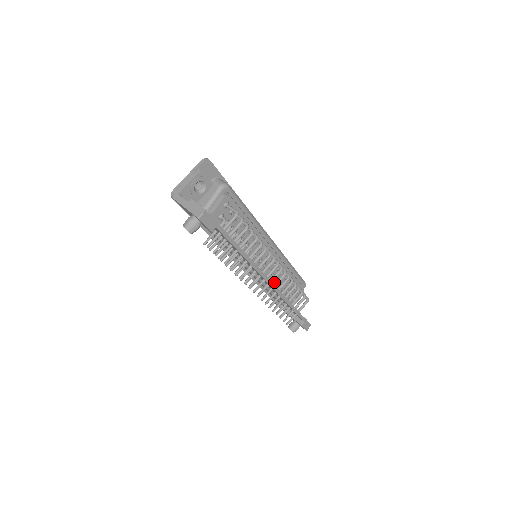
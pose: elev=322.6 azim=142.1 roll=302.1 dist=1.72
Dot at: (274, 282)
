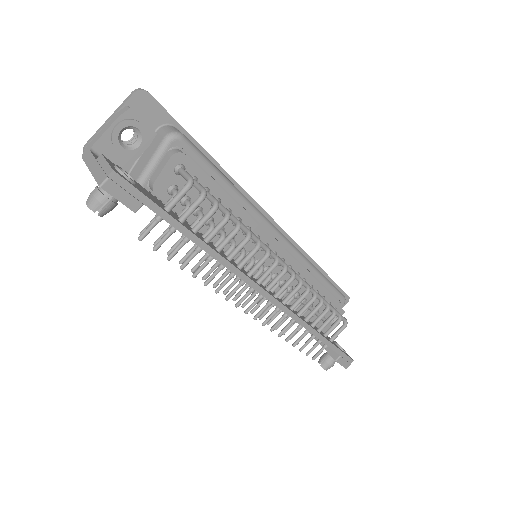
Dot at: occluded
